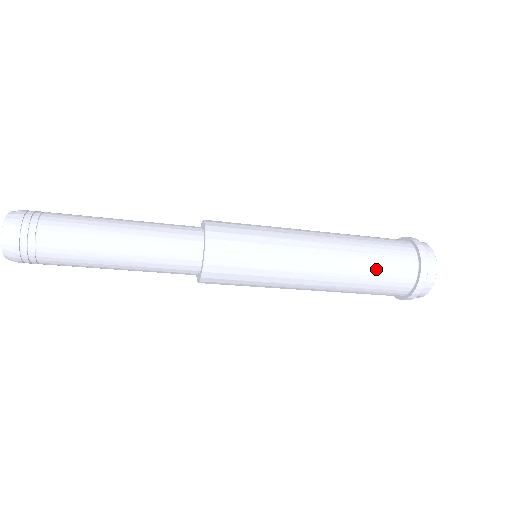
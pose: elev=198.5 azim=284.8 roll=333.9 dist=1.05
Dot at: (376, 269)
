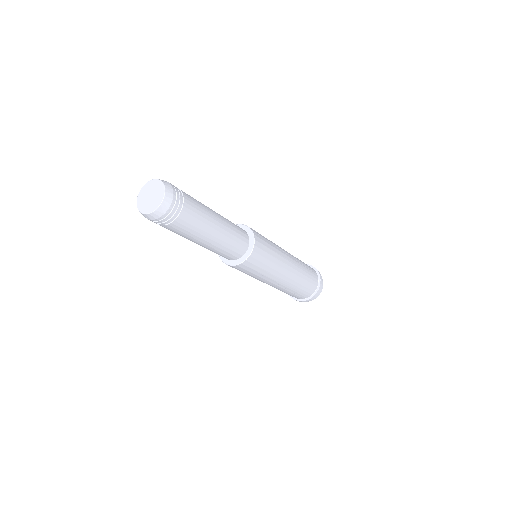
Dot at: (307, 276)
